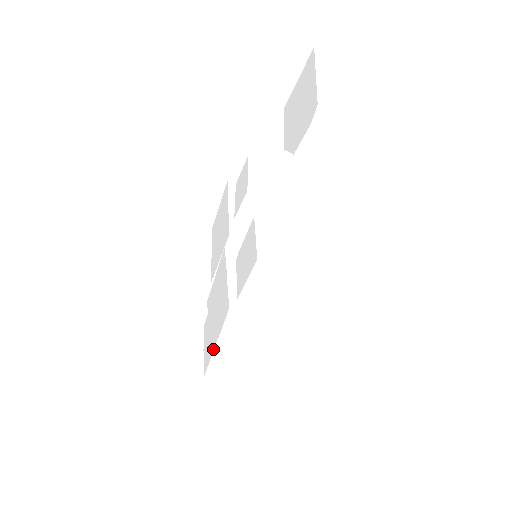
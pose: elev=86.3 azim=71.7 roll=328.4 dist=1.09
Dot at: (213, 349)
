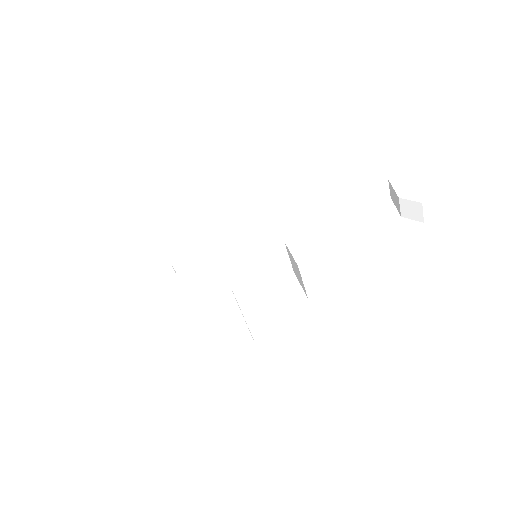
Dot at: (215, 298)
